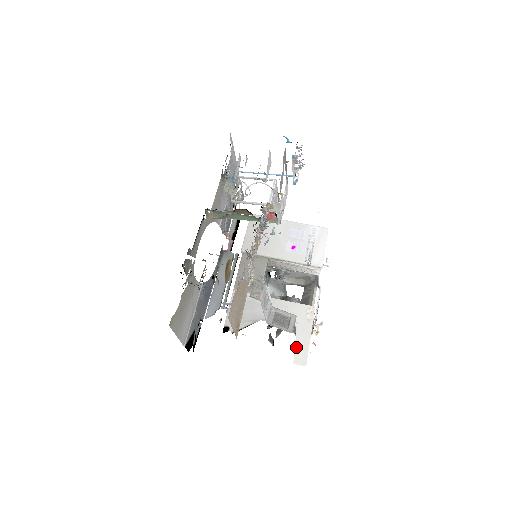
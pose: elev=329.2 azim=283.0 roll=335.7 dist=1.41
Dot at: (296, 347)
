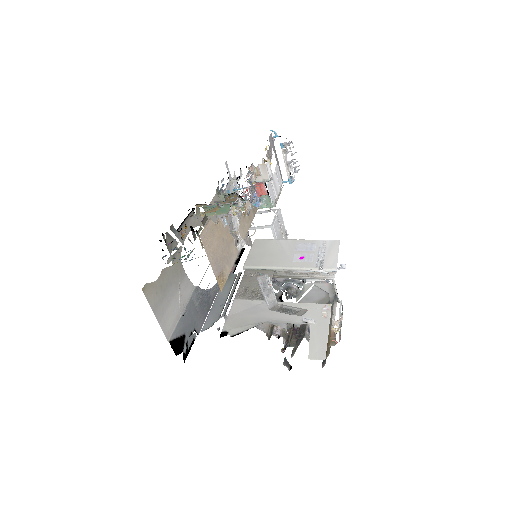
Dot at: (311, 343)
